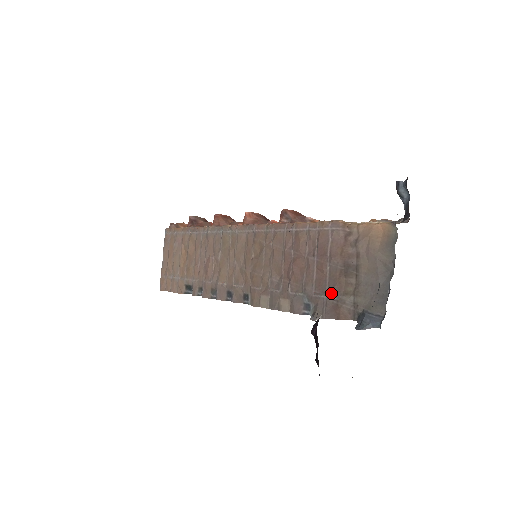
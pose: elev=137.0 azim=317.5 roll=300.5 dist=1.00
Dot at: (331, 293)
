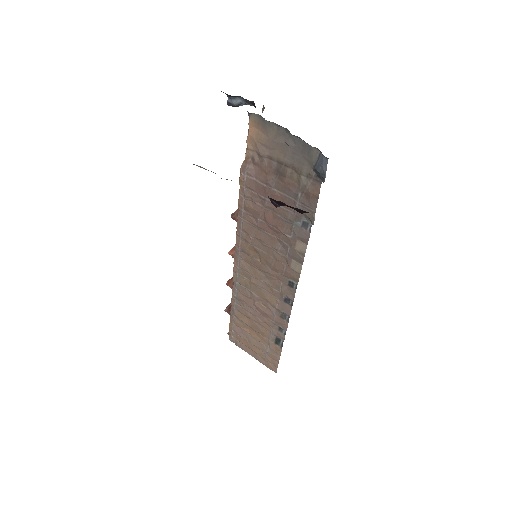
Dot at: (295, 196)
